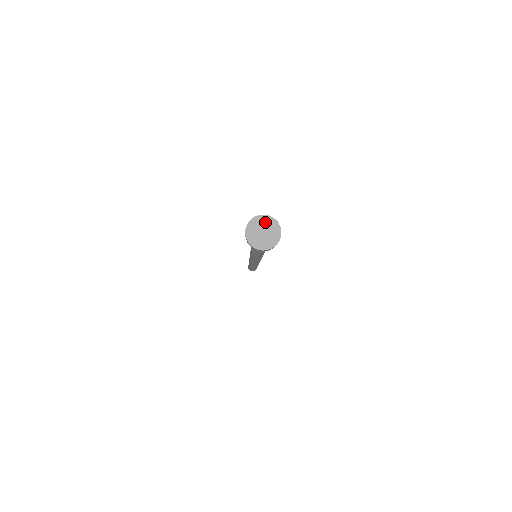
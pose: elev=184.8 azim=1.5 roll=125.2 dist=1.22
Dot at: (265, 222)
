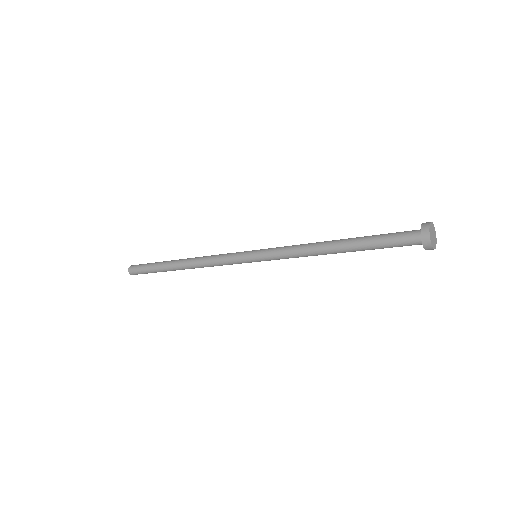
Dot at: (435, 233)
